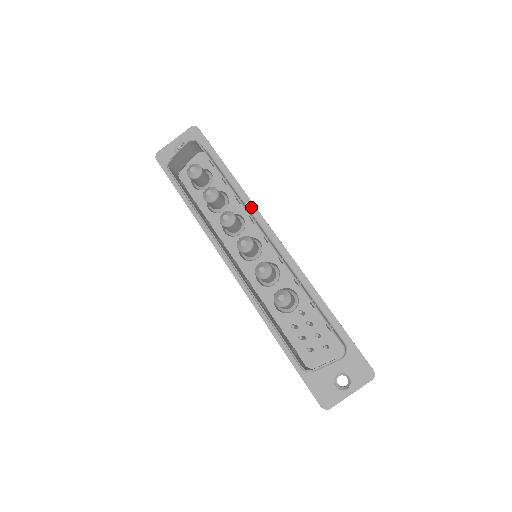
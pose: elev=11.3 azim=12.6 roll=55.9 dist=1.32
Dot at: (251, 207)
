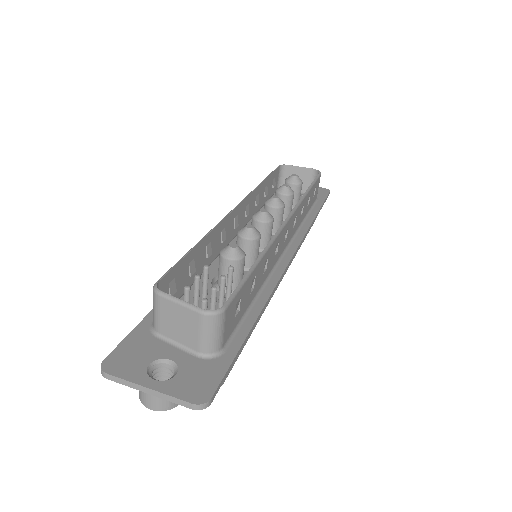
Dot at: (302, 232)
